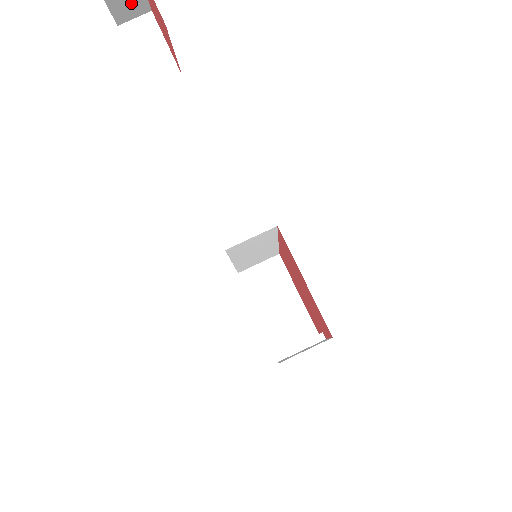
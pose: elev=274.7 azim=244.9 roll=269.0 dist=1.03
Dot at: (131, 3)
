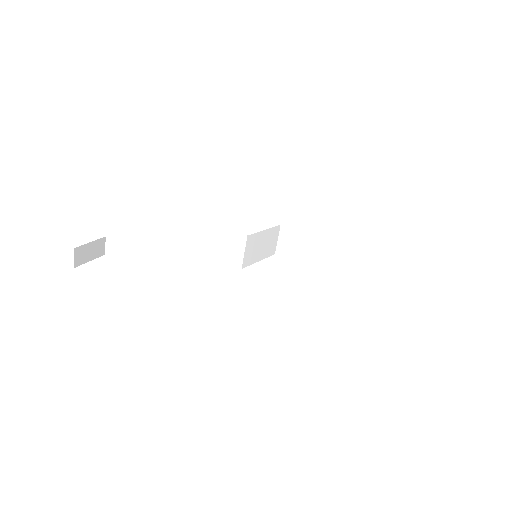
Dot at: (98, 247)
